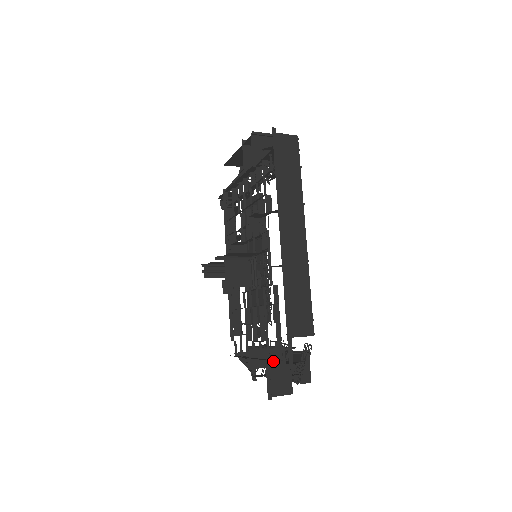
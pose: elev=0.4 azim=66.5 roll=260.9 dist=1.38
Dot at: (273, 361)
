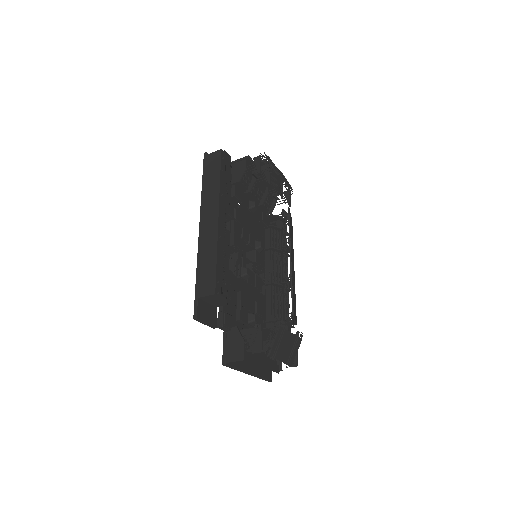
Dot at: (230, 332)
